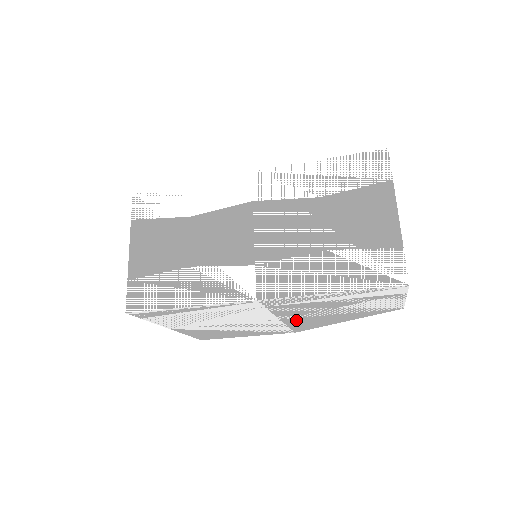
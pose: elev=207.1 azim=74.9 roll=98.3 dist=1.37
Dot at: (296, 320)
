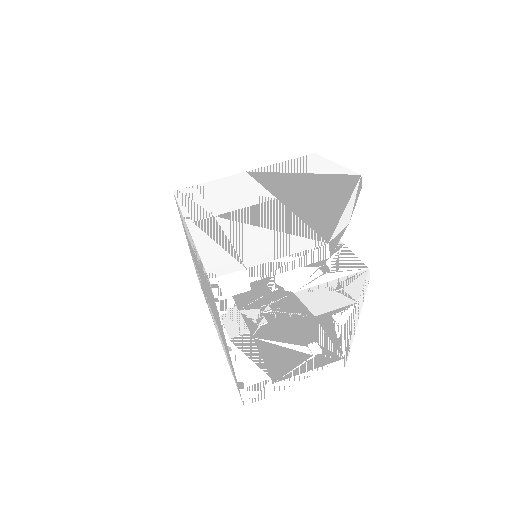
Dot at: occluded
